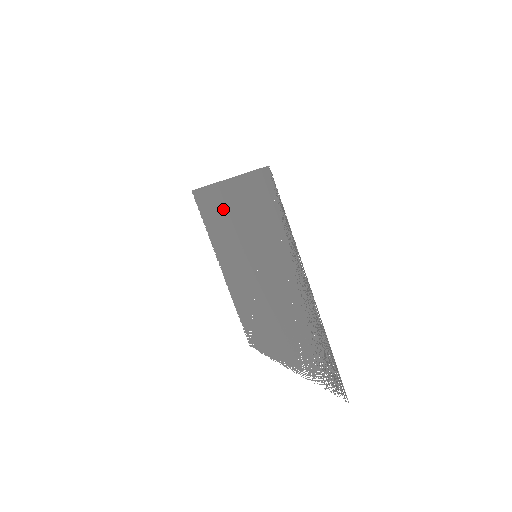
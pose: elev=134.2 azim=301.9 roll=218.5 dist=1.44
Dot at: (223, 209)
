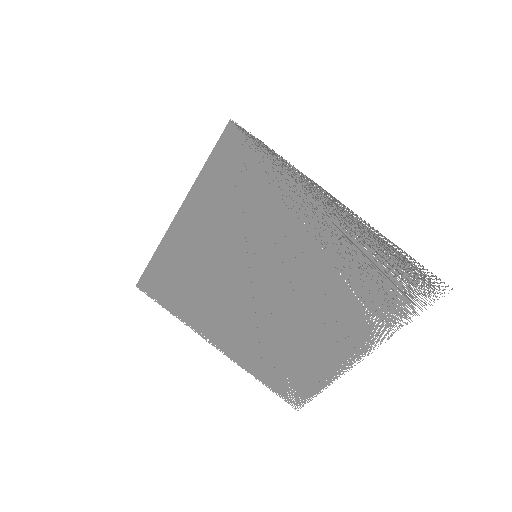
Dot at: (189, 251)
